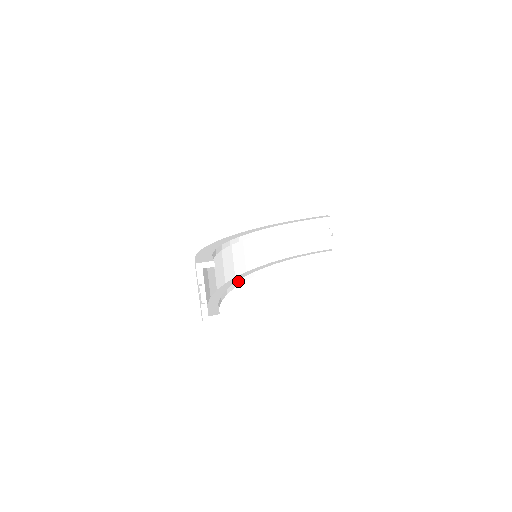
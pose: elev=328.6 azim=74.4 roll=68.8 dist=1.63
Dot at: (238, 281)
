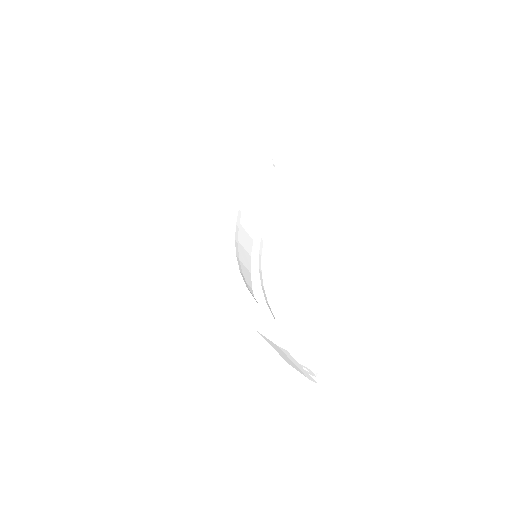
Dot at: (263, 294)
